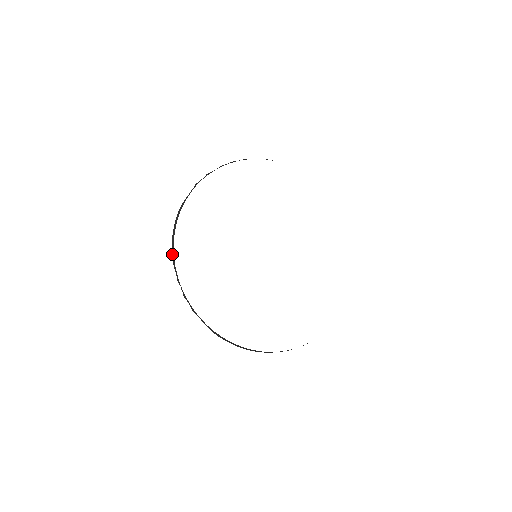
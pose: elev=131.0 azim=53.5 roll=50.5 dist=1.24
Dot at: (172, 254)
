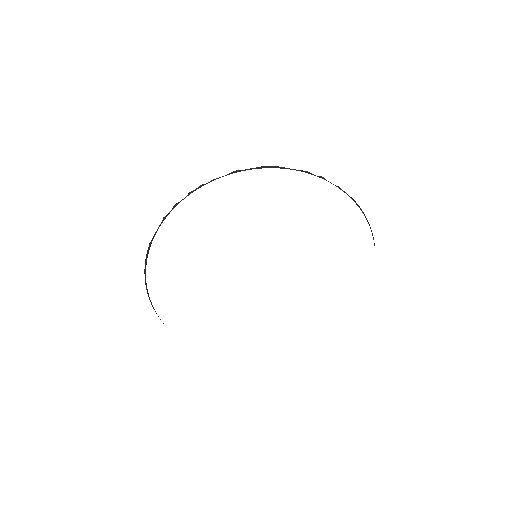
Dot at: occluded
